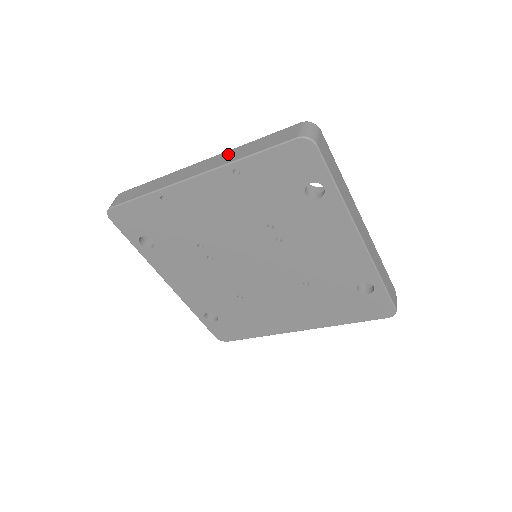
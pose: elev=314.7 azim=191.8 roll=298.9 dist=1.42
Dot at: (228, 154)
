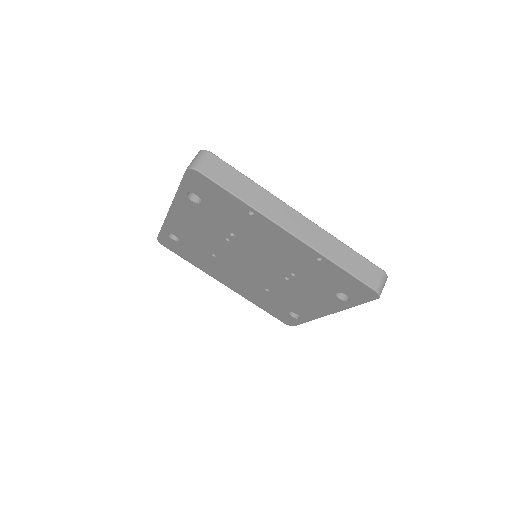
Dot at: (326, 239)
